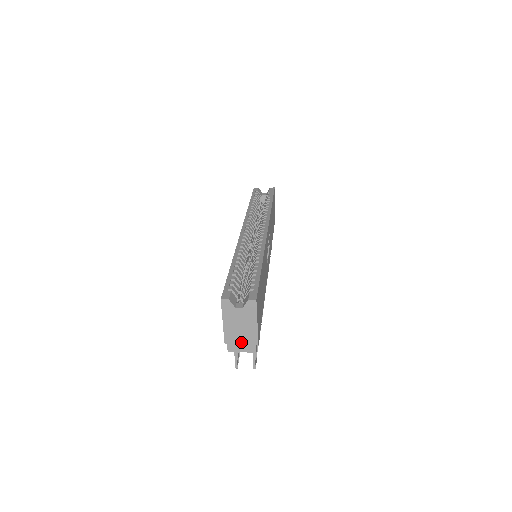
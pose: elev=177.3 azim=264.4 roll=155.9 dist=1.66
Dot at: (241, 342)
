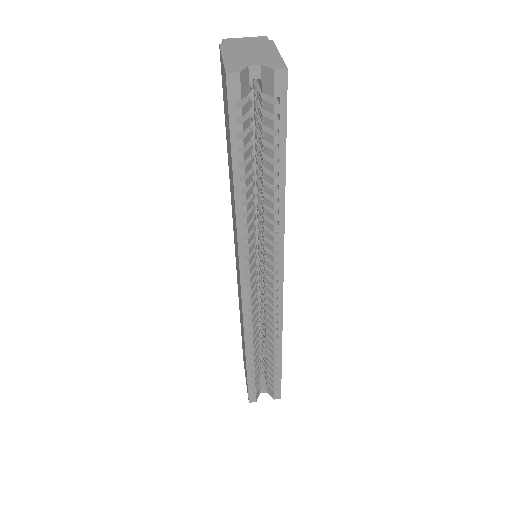
Dot at: occluded
